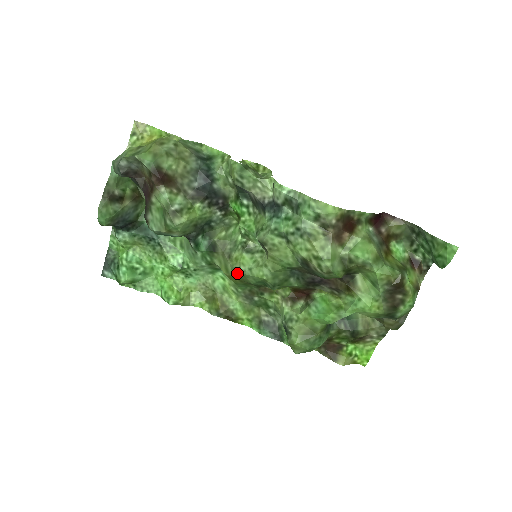
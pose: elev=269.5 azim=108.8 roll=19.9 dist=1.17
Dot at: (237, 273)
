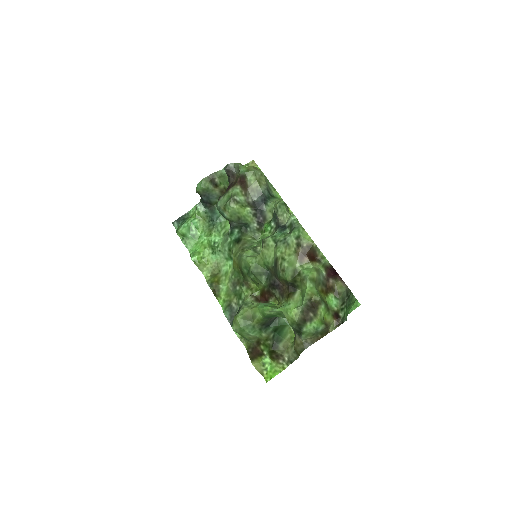
Dot at: (239, 257)
